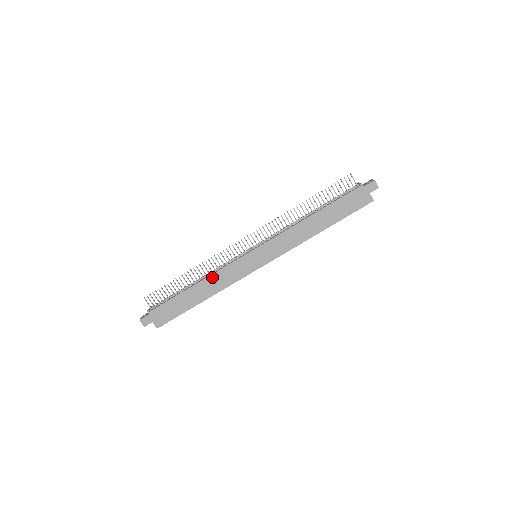
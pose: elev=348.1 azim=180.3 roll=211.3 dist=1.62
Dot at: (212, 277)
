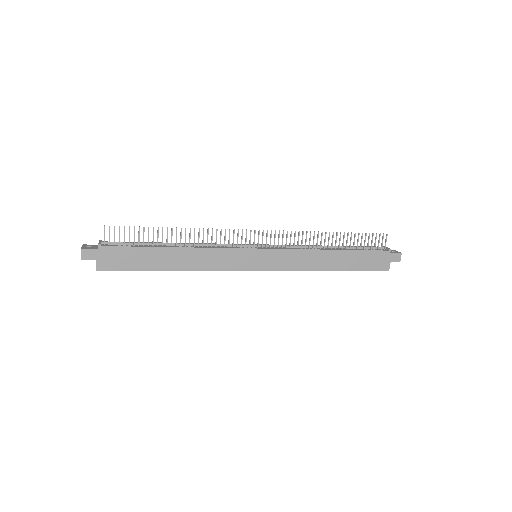
Dot at: (200, 250)
